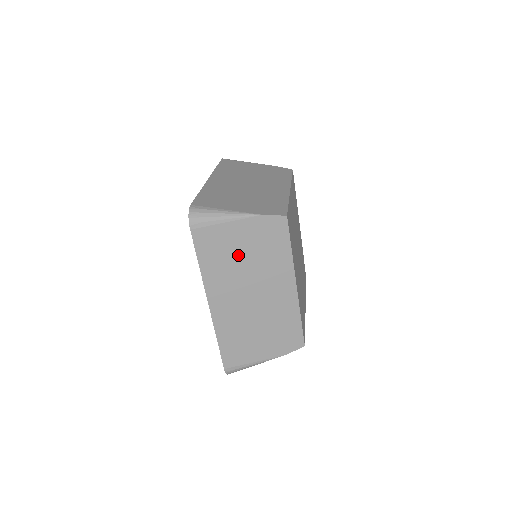
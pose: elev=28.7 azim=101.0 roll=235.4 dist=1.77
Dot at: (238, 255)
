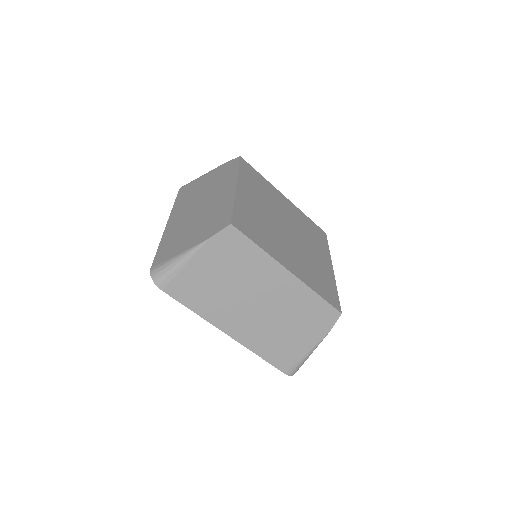
Dot at: (218, 282)
